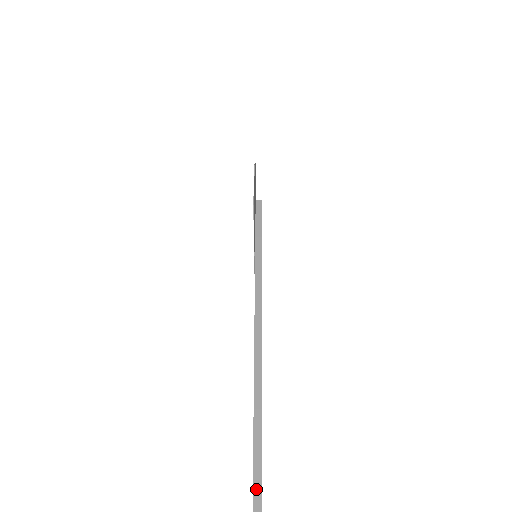
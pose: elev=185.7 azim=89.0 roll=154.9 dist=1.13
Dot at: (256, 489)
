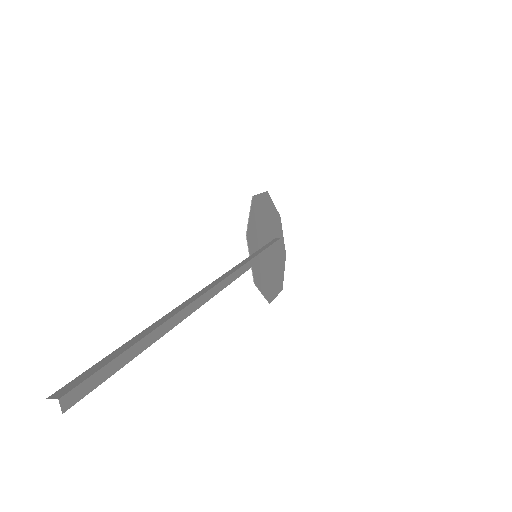
Dot at: (137, 337)
